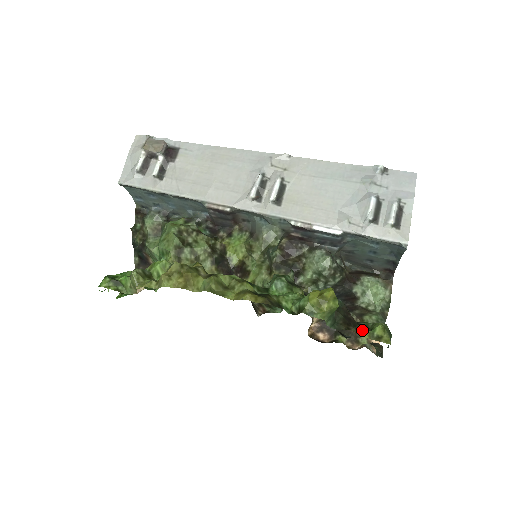
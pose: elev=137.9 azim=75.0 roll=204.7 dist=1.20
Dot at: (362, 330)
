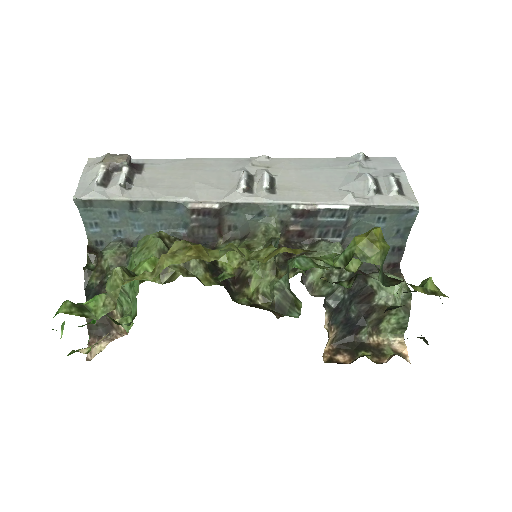
Dot at: (414, 286)
